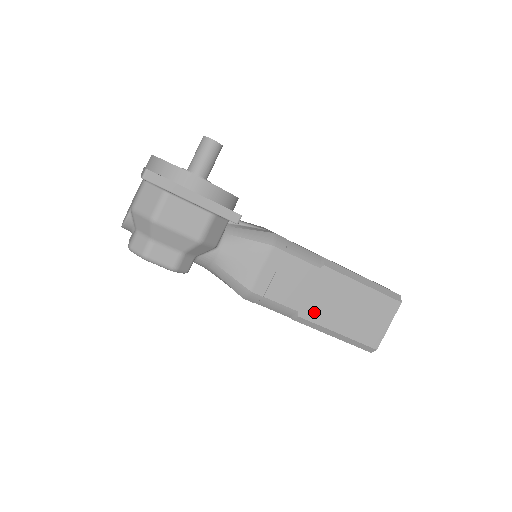
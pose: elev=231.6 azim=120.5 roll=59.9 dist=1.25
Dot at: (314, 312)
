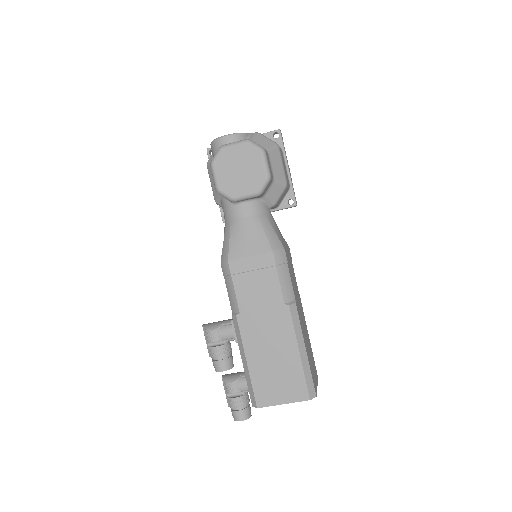
Dot at: (299, 314)
